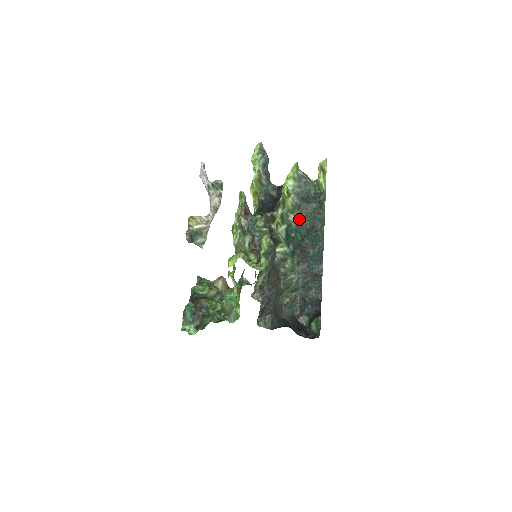
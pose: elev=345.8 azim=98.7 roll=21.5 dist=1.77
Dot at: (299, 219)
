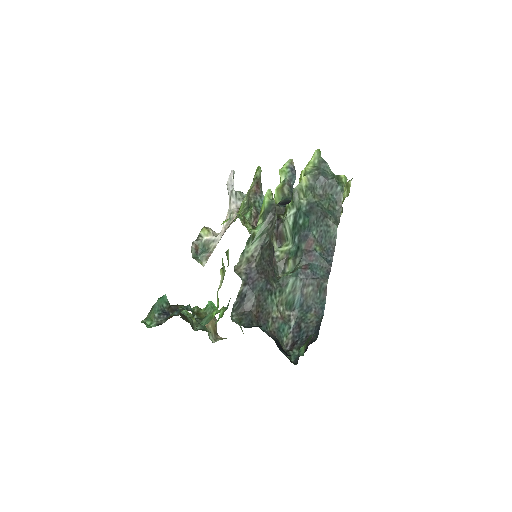
Dot at: (311, 203)
